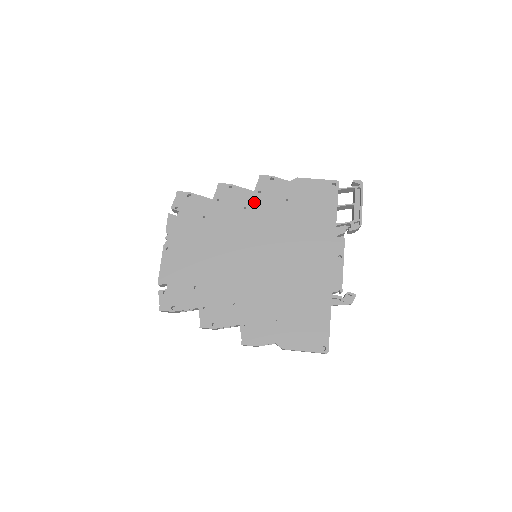
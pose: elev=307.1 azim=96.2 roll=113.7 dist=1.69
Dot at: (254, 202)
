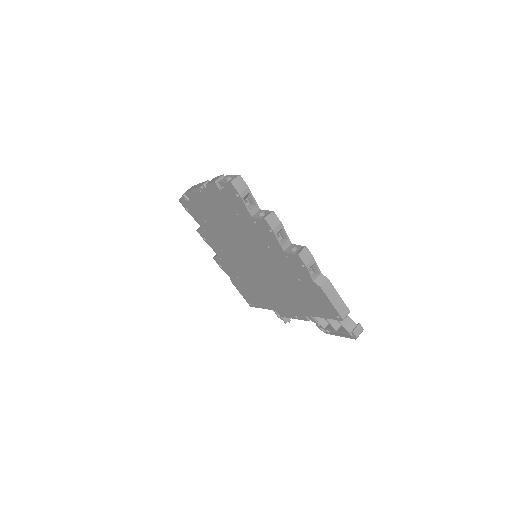
Dot at: (277, 253)
